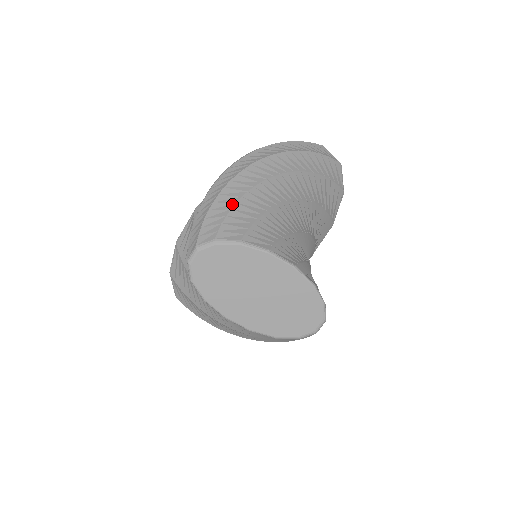
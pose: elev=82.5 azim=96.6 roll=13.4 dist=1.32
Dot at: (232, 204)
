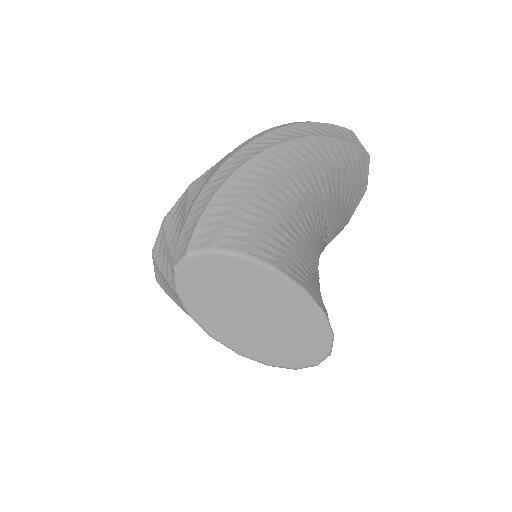
Dot at: (238, 201)
